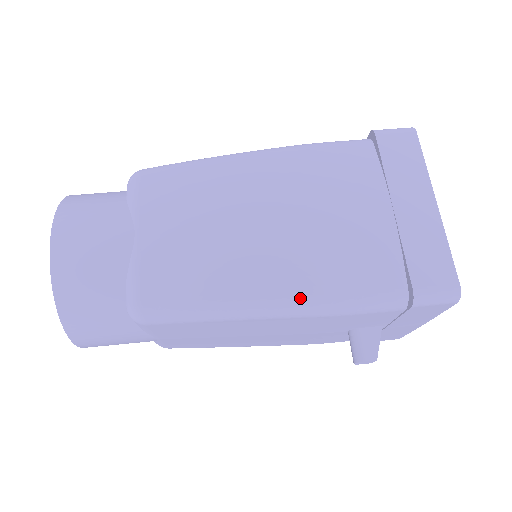
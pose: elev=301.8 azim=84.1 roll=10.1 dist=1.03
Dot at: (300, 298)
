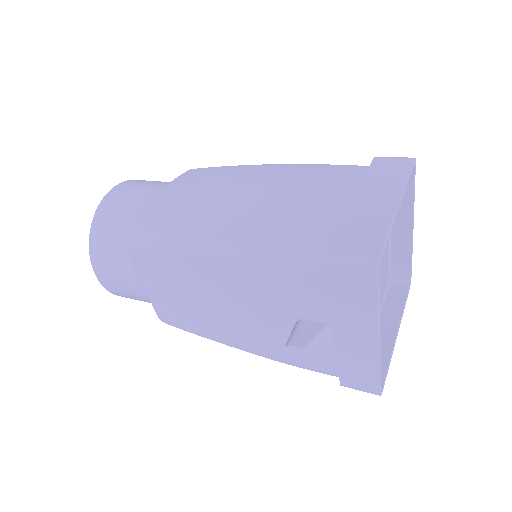
Dot at: (235, 241)
